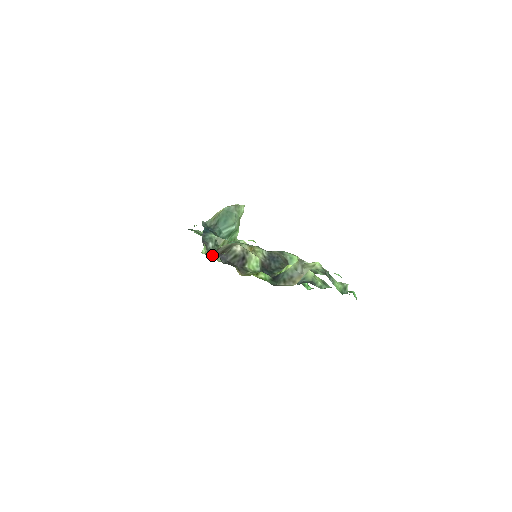
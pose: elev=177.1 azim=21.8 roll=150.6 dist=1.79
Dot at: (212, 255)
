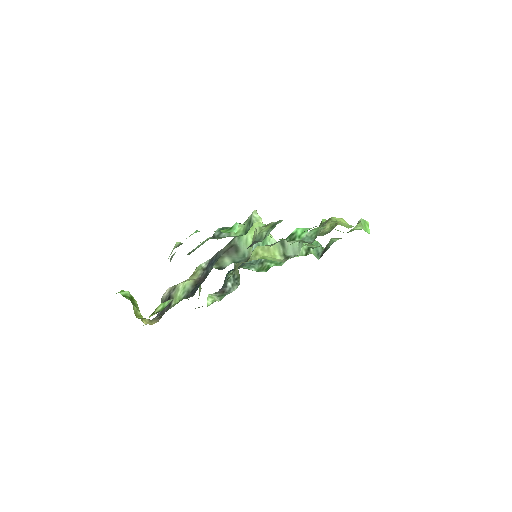
Dot at: occluded
